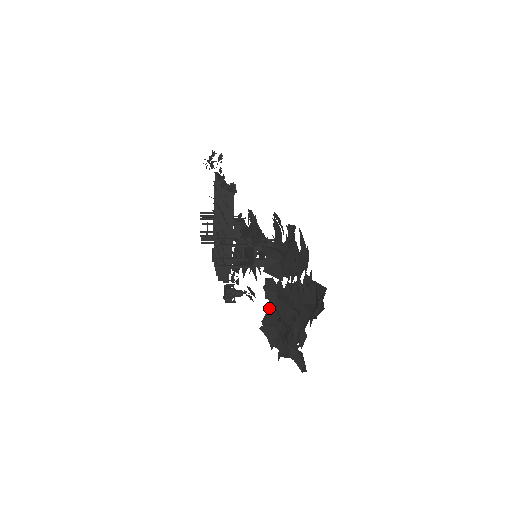
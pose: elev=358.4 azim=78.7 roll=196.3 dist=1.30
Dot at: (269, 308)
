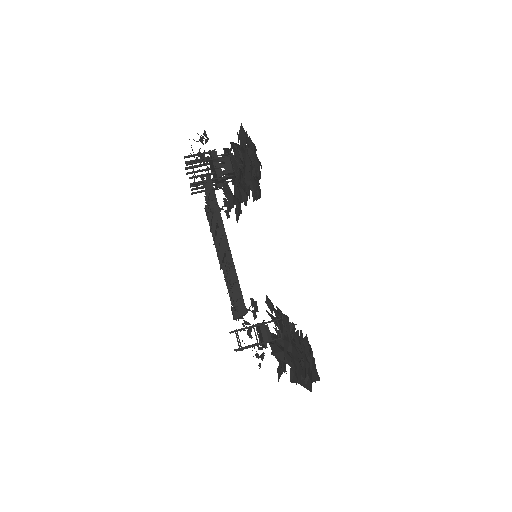
Dot at: occluded
